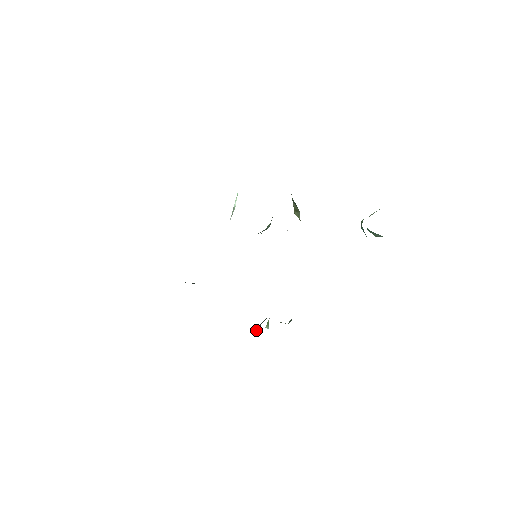
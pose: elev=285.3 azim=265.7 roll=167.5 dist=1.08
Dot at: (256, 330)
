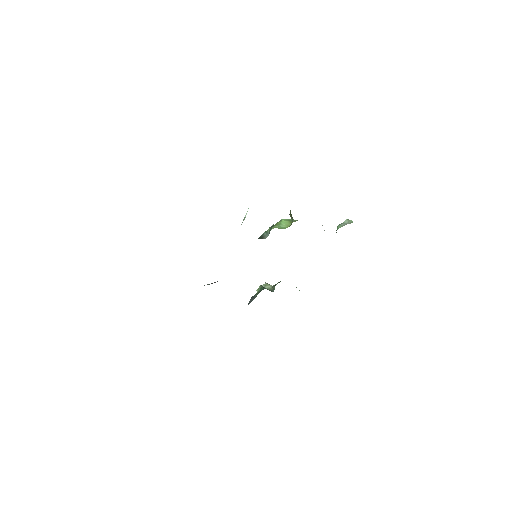
Dot at: (250, 302)
